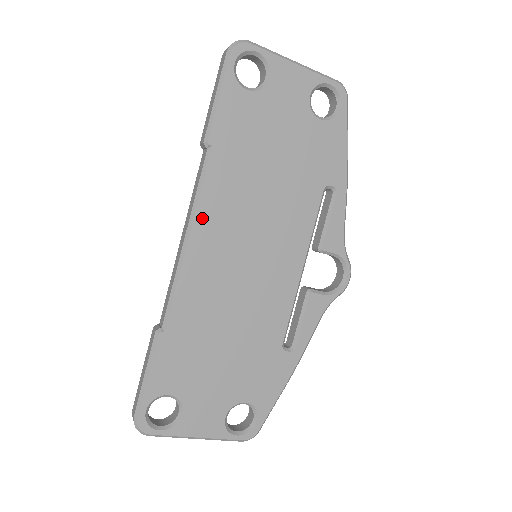
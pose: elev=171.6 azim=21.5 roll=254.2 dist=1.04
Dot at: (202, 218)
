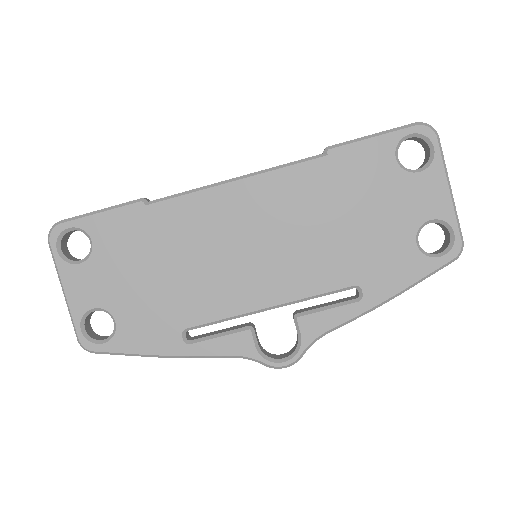
Dot at: (261, 182)
